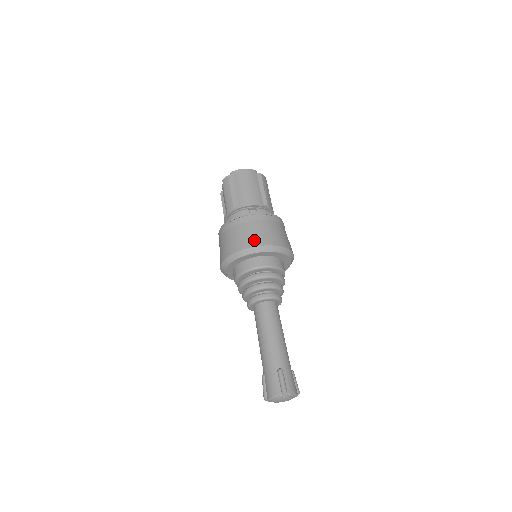
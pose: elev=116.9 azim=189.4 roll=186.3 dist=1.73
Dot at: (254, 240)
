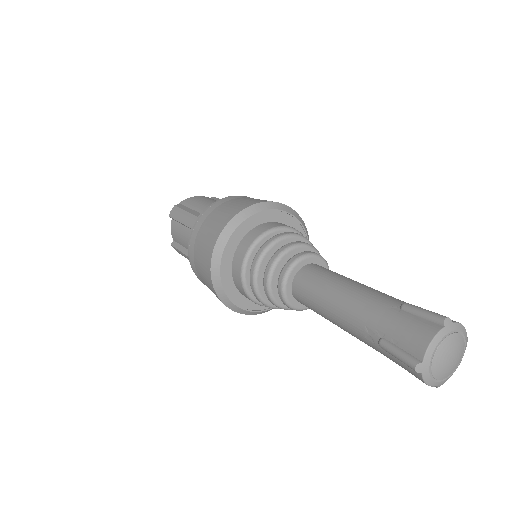
Dot at: (245, 204)
